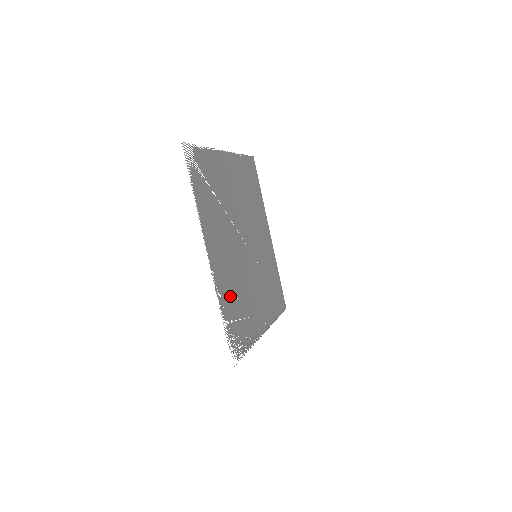
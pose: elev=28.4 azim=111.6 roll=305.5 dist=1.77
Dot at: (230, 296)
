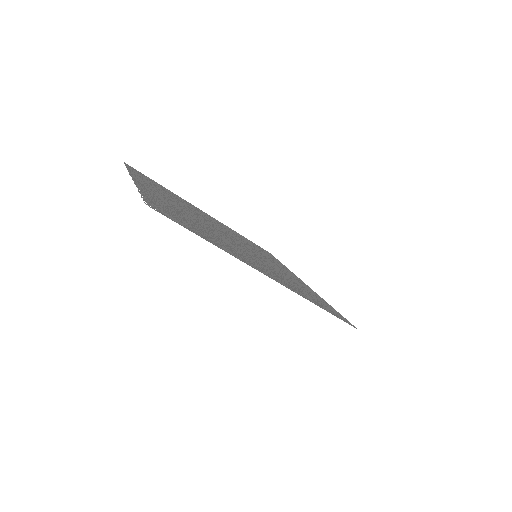
Dot at: occluded
